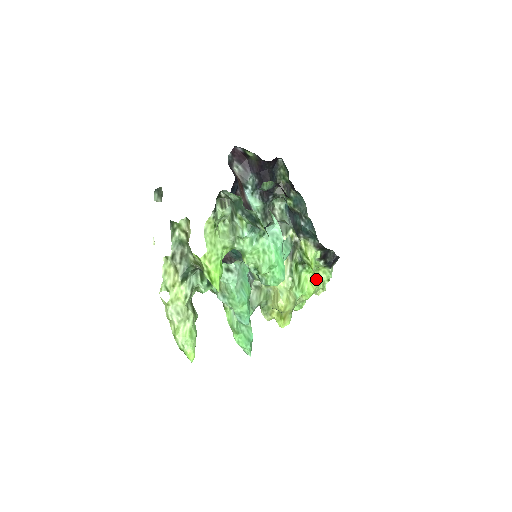
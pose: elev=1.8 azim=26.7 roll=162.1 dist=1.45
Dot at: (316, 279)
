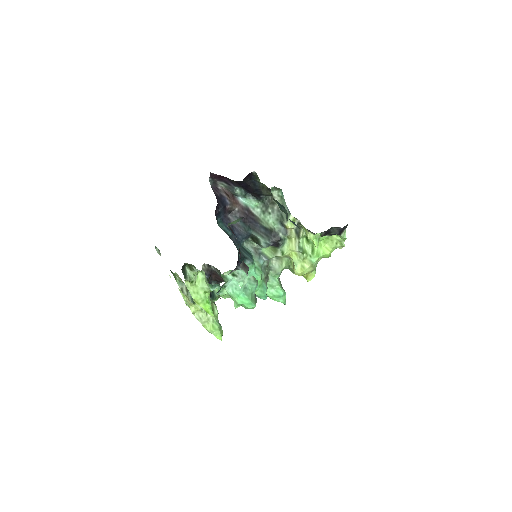
Dot at: (331, 242)
